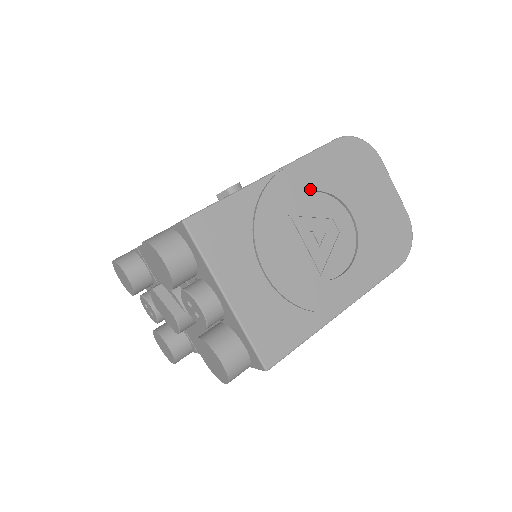
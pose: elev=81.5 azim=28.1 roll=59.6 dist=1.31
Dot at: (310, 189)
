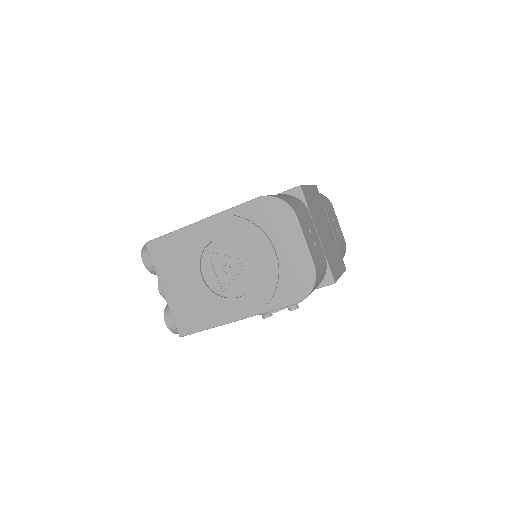
Dot at: (224, 235)
